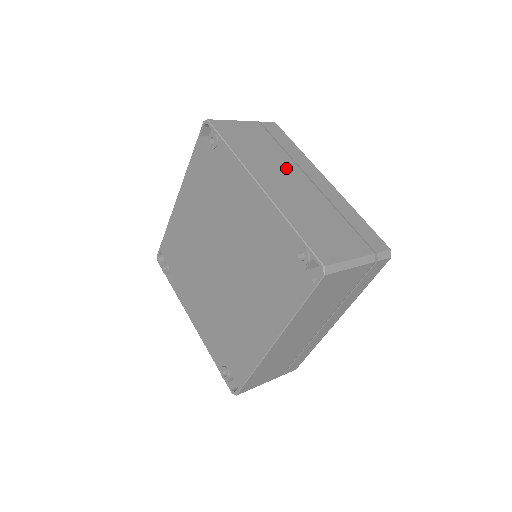
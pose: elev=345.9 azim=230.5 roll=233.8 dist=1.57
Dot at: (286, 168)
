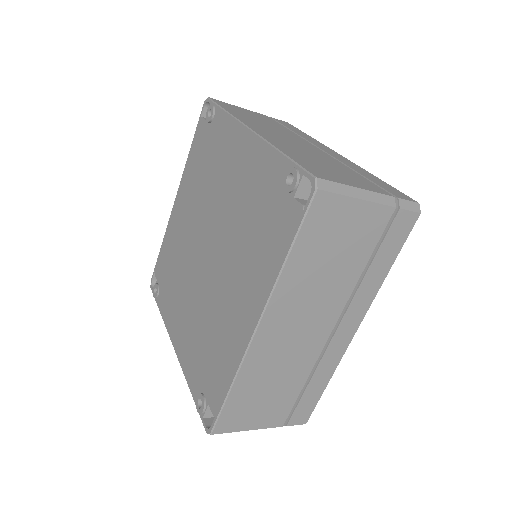
Dot at: (289, 135)
